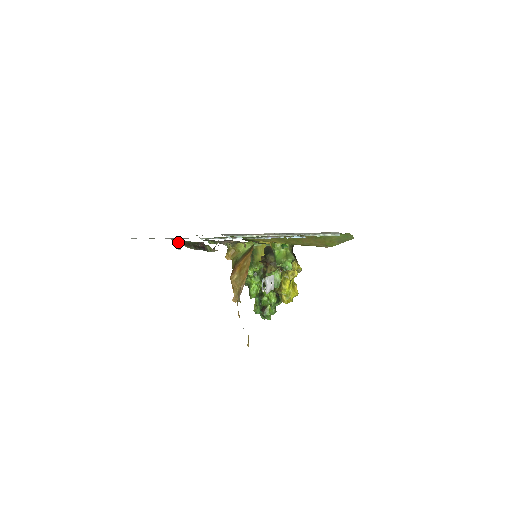
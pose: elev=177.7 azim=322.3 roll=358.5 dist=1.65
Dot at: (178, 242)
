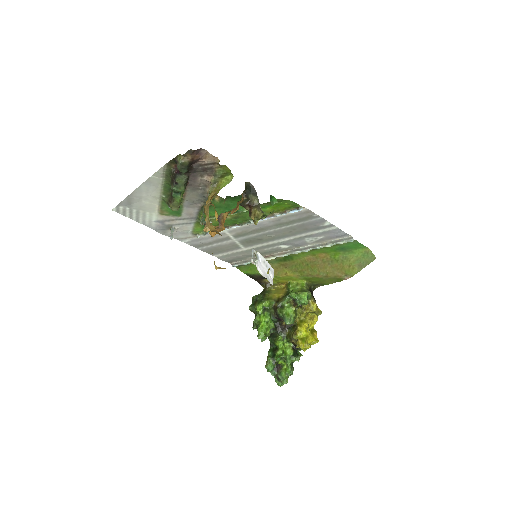
Dot at: (171, 231)
